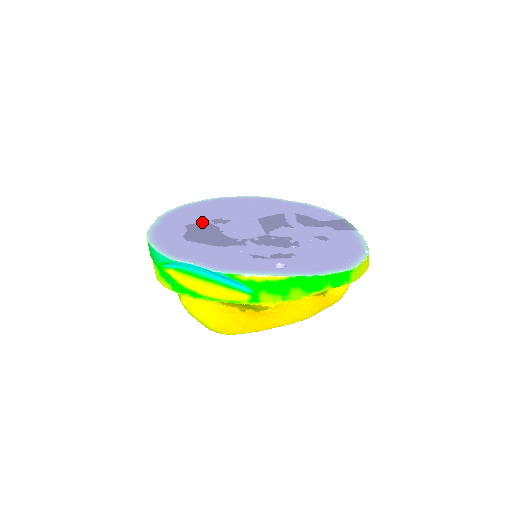
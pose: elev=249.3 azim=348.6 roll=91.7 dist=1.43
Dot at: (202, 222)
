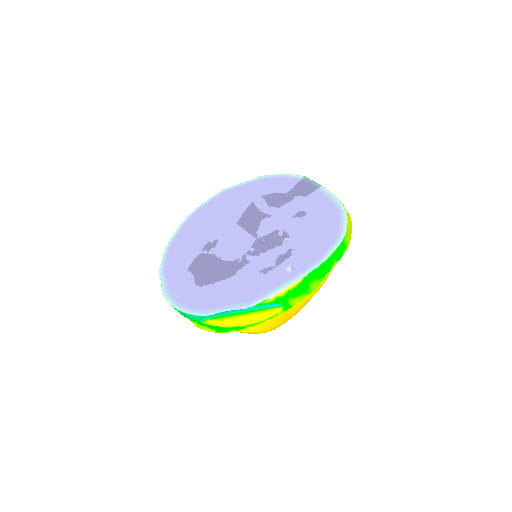
Dot at: (197, 257)
